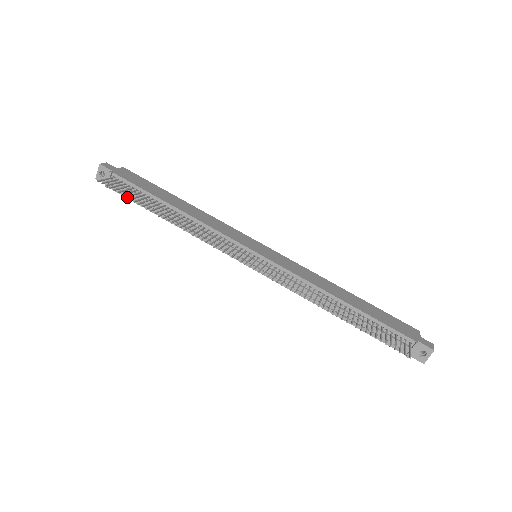
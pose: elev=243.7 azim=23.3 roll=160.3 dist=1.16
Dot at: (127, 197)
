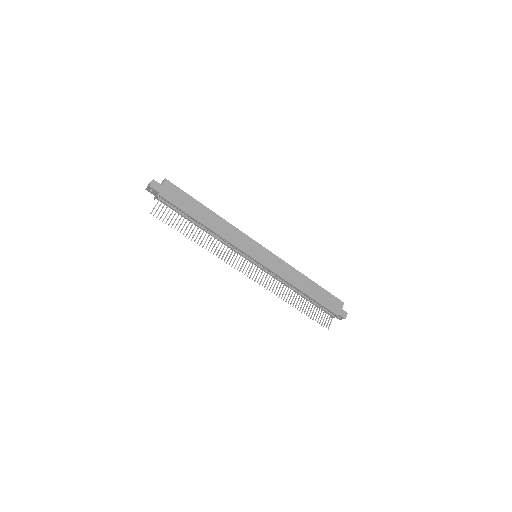
Dot at: occluded
